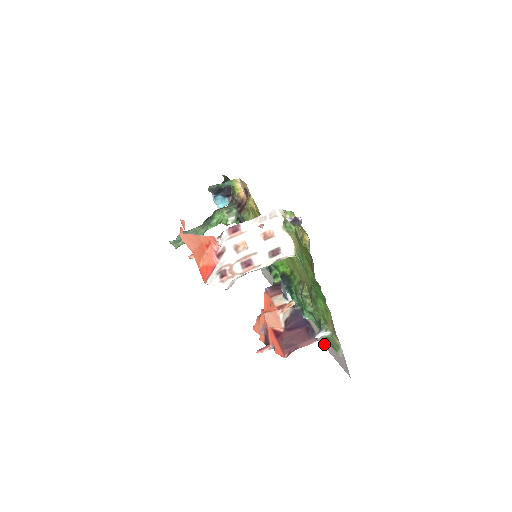
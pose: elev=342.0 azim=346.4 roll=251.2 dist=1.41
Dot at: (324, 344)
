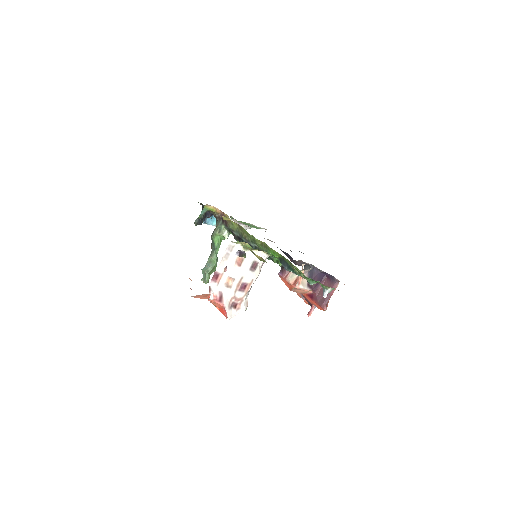
Dot at: occluded
